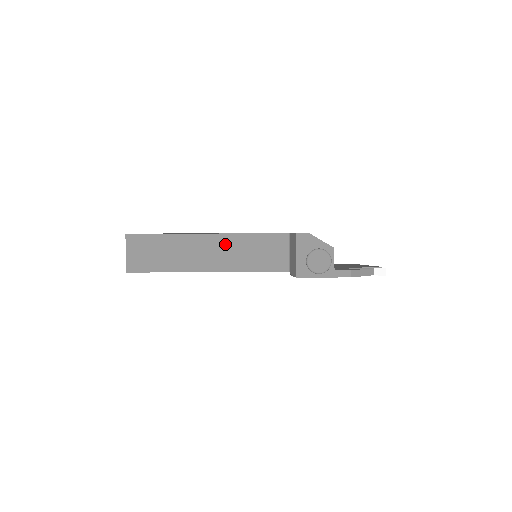
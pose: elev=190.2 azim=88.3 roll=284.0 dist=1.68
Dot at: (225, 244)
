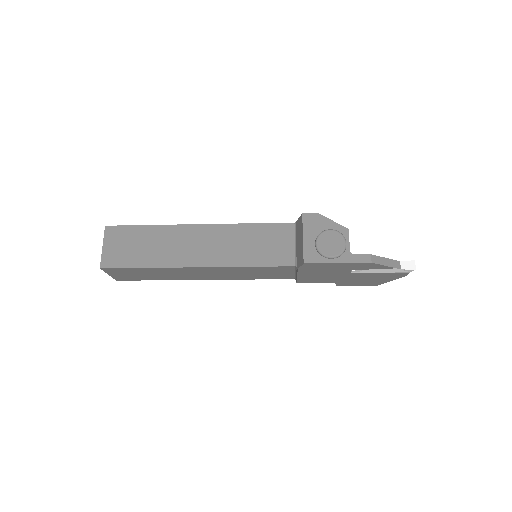
Dot at: (219, 235)
